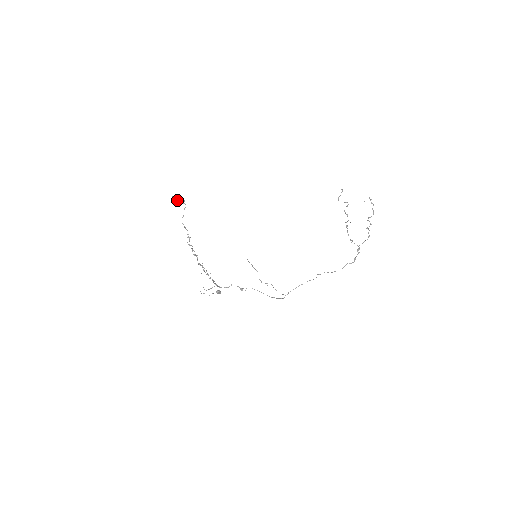
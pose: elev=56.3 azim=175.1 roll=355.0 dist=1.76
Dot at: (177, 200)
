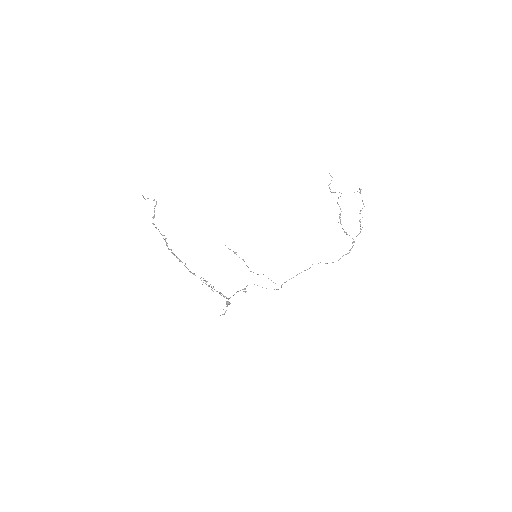
Dot at: occluded
